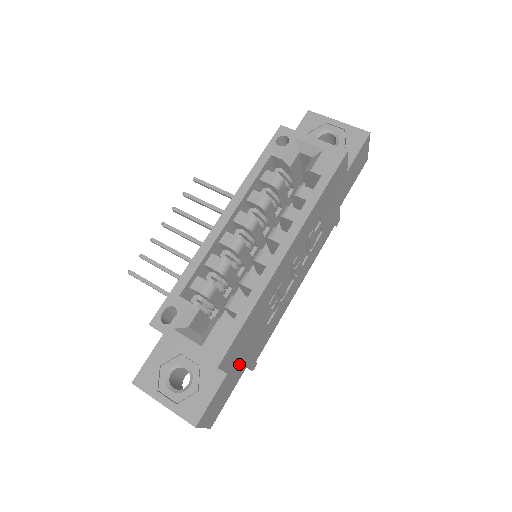
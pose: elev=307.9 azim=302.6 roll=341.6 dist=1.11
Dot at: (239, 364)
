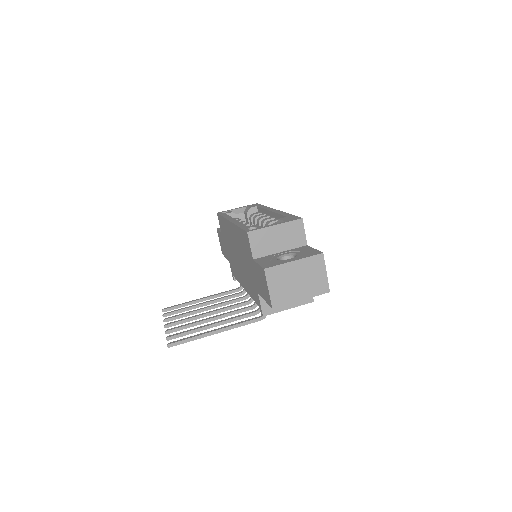
Dot at: occluded
